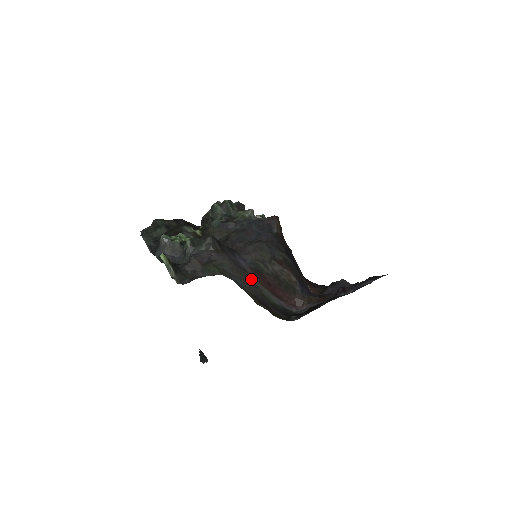
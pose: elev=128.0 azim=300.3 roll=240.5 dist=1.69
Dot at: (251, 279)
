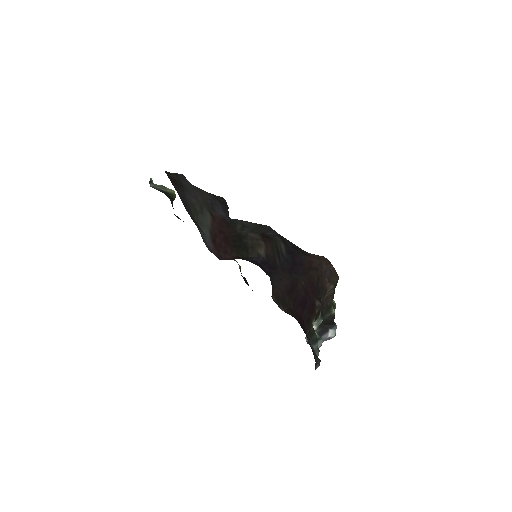
Dot at: (207, 209)
